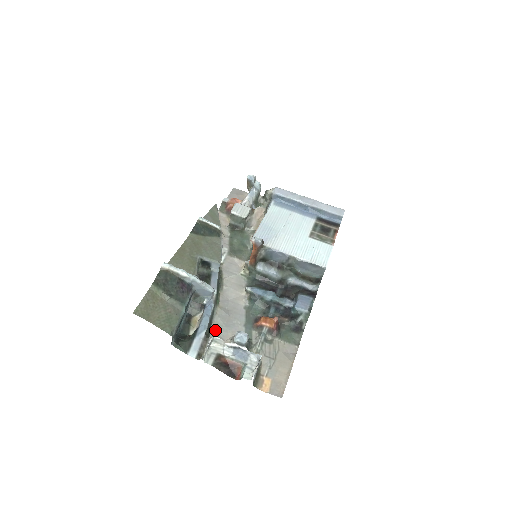
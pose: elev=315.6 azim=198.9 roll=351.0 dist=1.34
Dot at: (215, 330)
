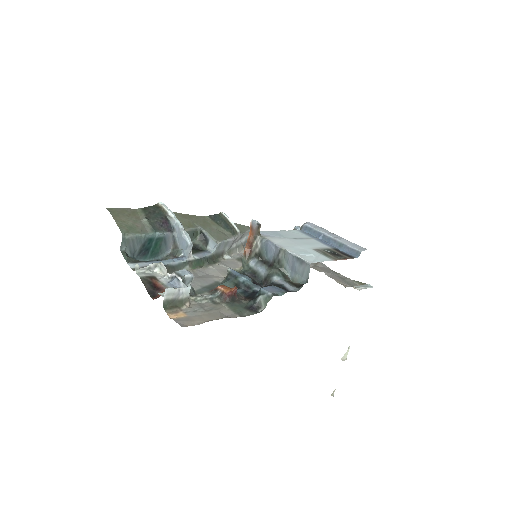
Dot at: occluded
